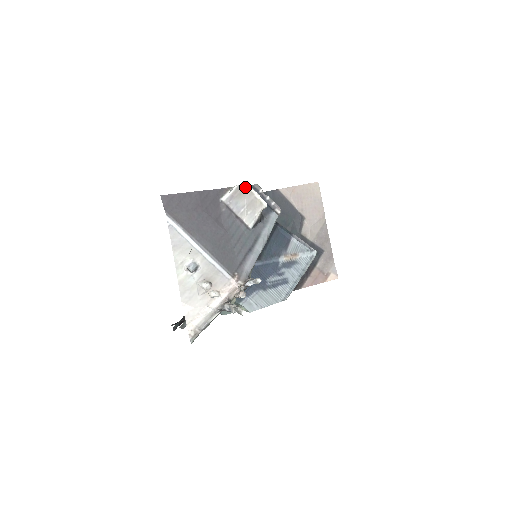
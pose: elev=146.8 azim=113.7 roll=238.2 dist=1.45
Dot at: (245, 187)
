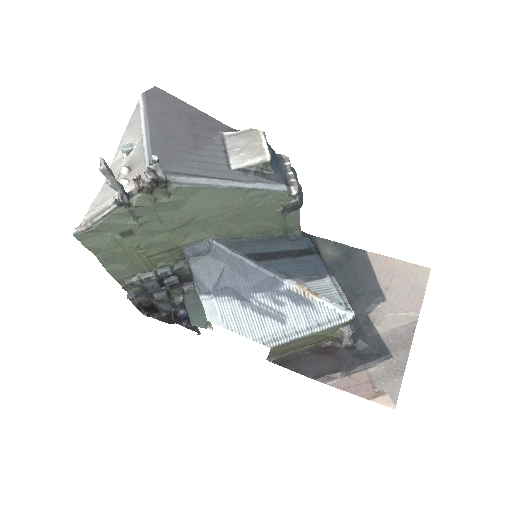
Dot at: (257, 132)
